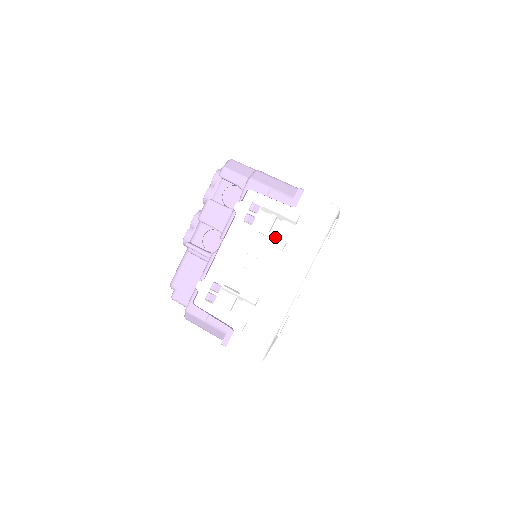
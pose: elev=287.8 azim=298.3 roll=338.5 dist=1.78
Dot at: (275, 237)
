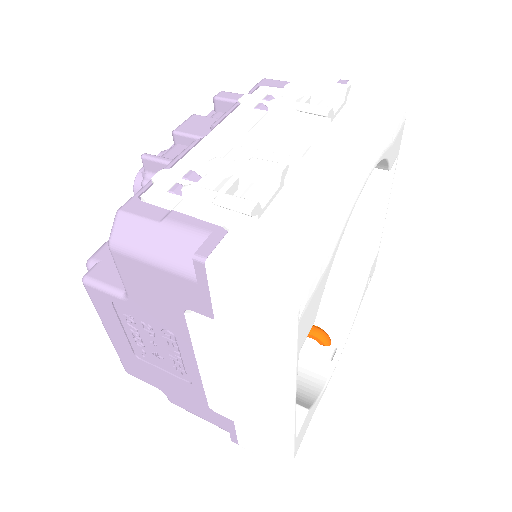
Dot at: (312, 106)
